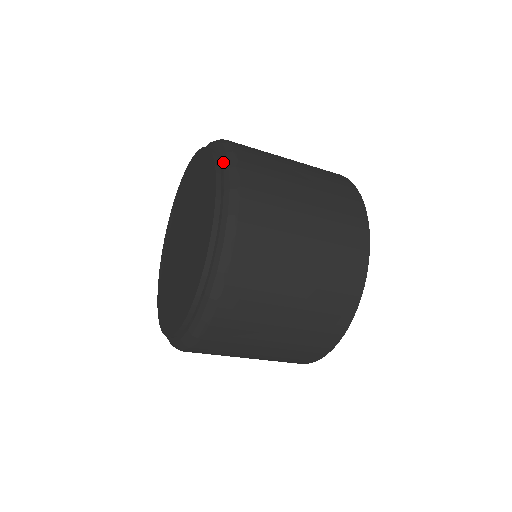
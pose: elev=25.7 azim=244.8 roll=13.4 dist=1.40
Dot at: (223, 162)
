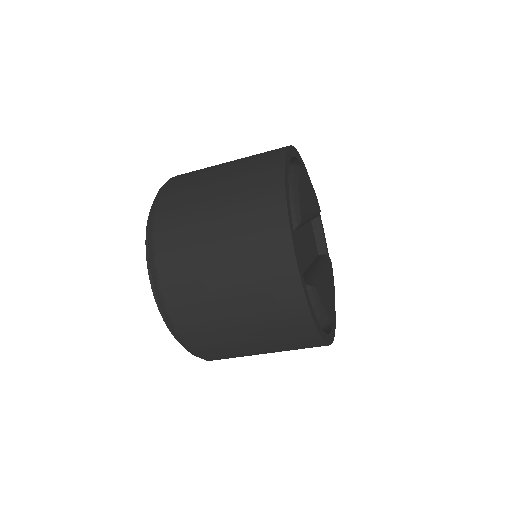
Dot at: occluded
